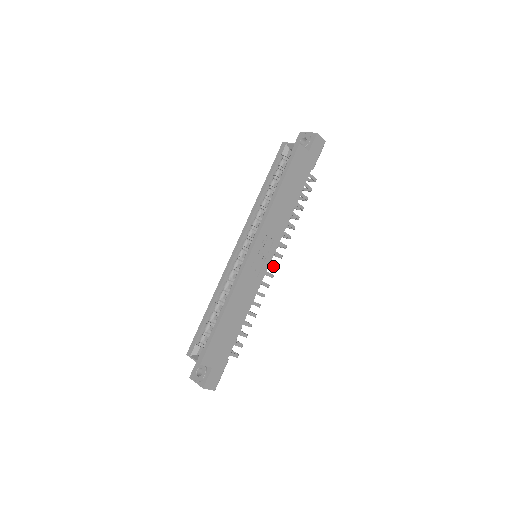
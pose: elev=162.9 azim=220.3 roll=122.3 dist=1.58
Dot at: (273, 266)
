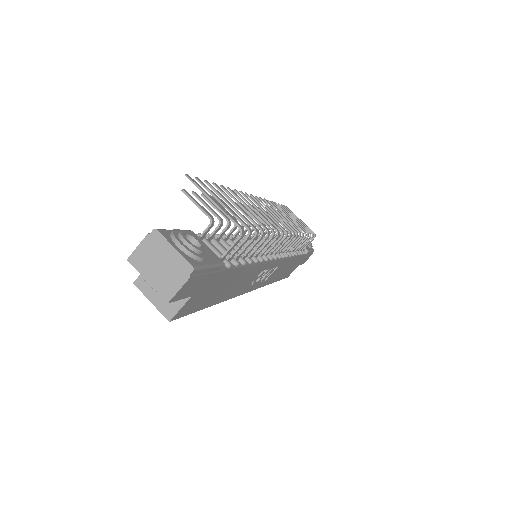
Dot at: occluded
